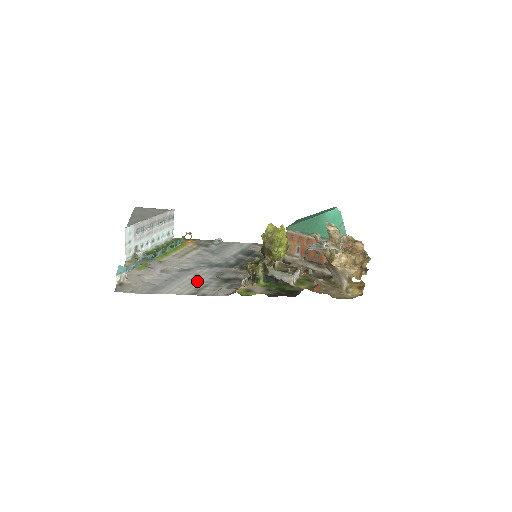
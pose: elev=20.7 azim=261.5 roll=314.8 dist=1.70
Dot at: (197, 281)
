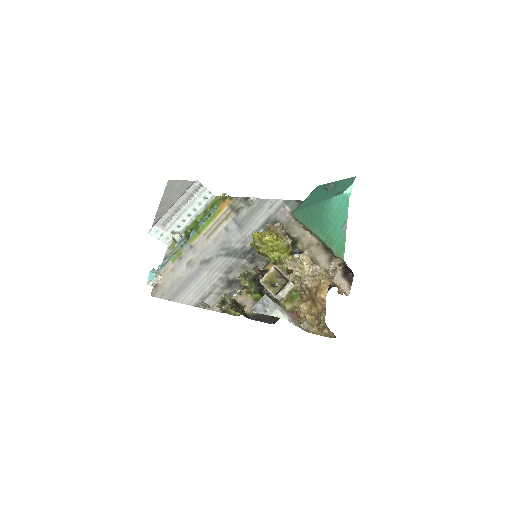
Dot at: (207, 283)
